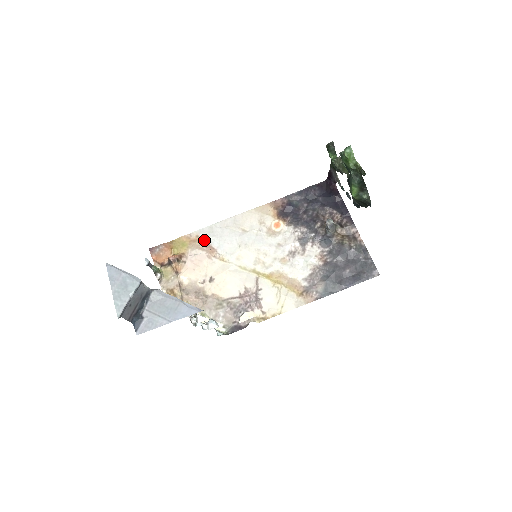
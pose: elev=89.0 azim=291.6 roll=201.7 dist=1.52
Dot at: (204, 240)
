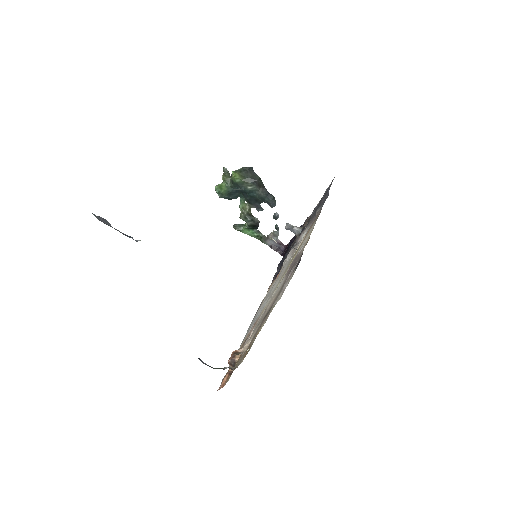
Dot at: occluded
